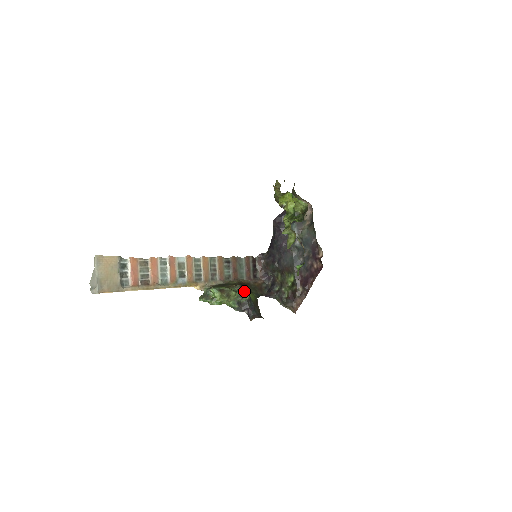
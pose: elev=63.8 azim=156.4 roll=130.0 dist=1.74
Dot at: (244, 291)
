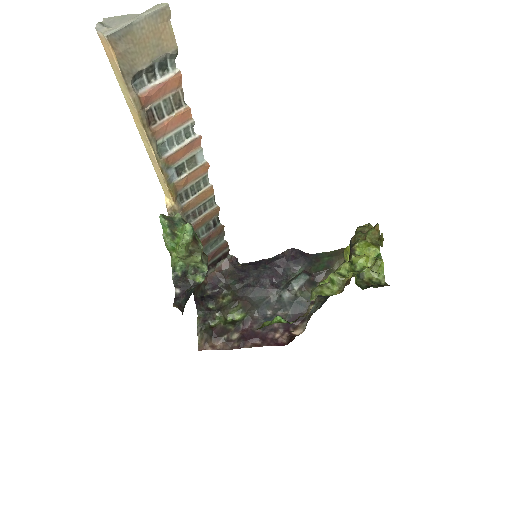
Dot at: (205, 270)
